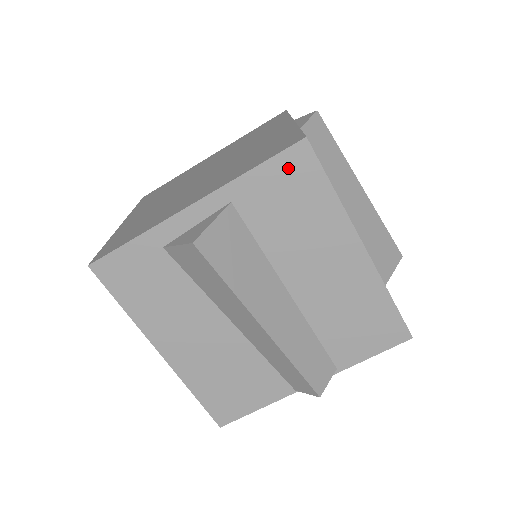
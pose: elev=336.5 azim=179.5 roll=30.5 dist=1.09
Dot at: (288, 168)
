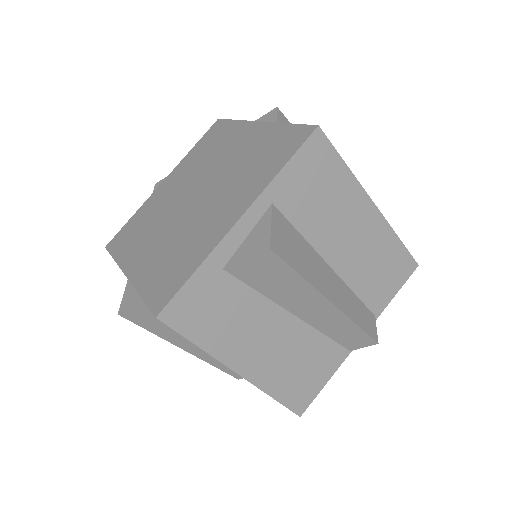
Dot at: (310, 157)
